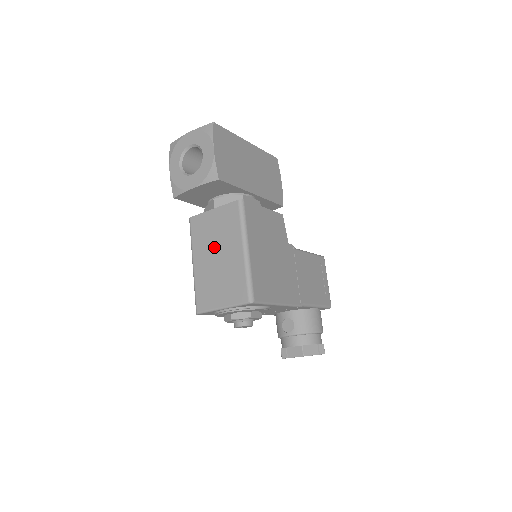
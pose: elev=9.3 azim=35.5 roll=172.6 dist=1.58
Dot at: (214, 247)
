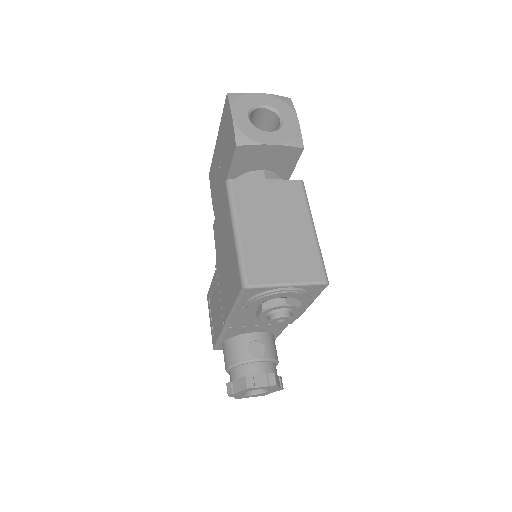
Dot at: (271, 217)
